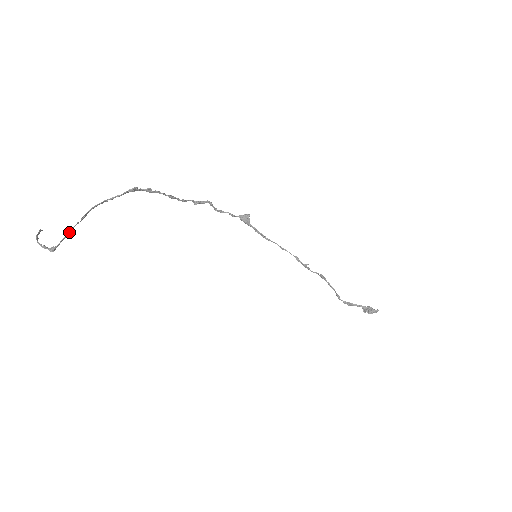
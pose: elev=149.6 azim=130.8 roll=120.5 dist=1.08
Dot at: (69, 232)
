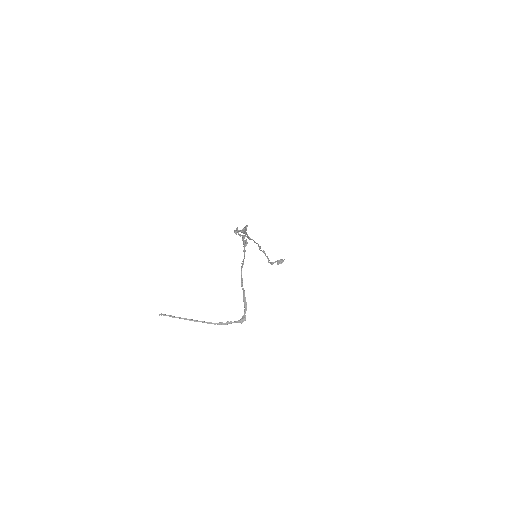
Dot at: (243, 300)
